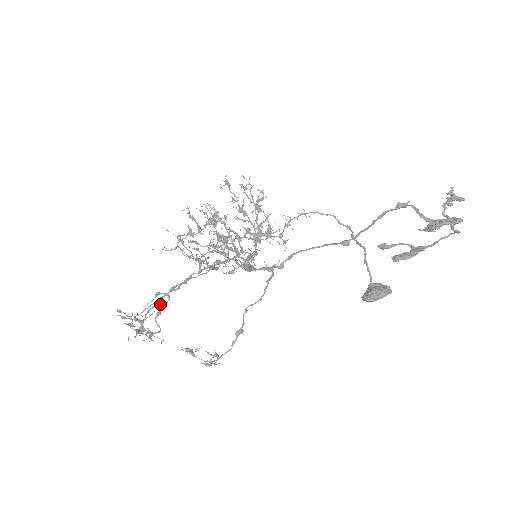
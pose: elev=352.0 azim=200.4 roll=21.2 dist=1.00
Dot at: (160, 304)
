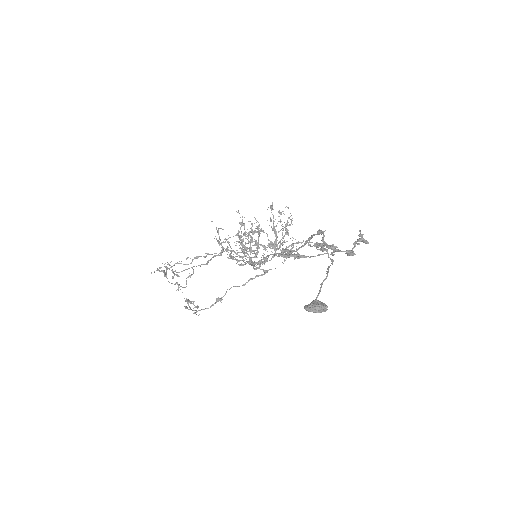
Dot at: (193, 270)
